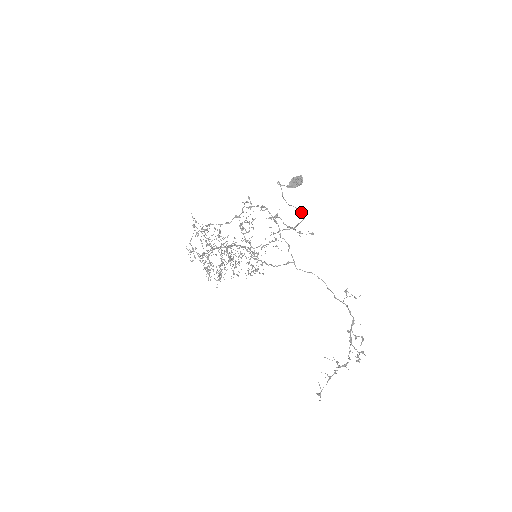
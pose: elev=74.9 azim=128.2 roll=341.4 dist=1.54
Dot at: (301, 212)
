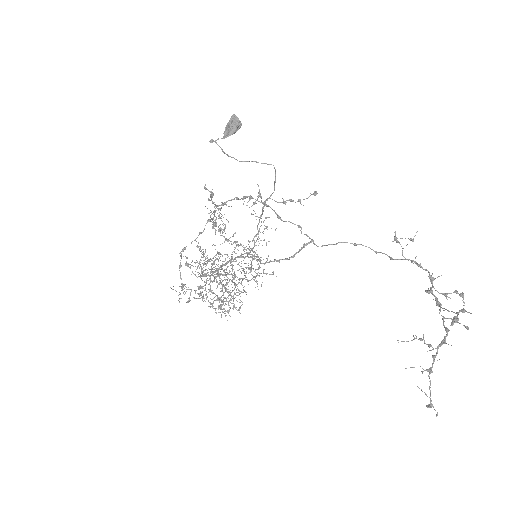
Dot at: (265, 163)
